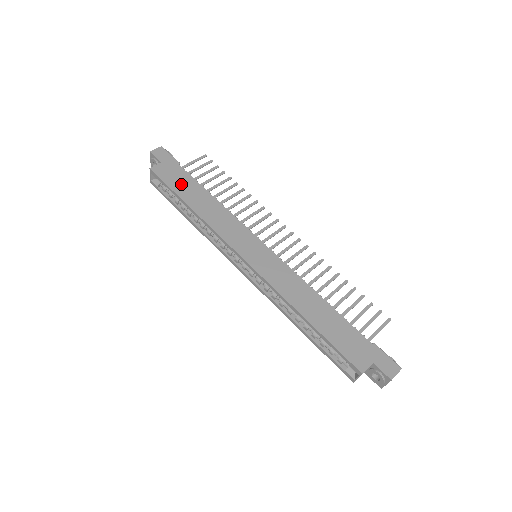
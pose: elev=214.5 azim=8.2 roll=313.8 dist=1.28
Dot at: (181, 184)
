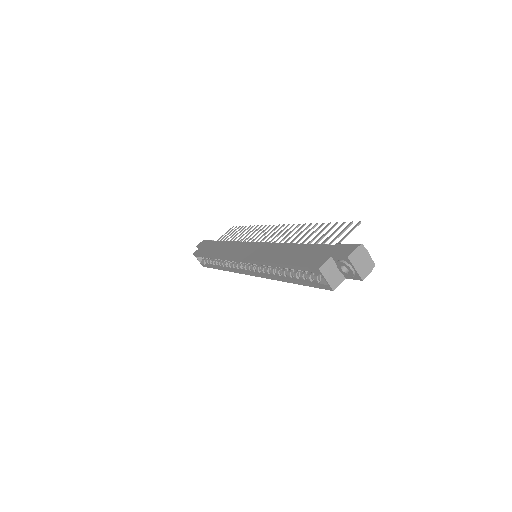
Dot at: (209, 249)
